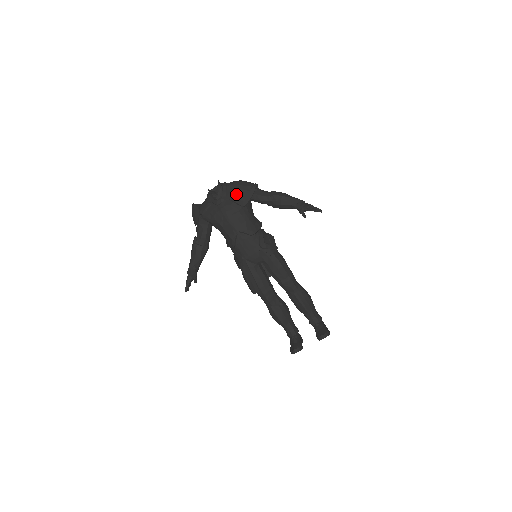
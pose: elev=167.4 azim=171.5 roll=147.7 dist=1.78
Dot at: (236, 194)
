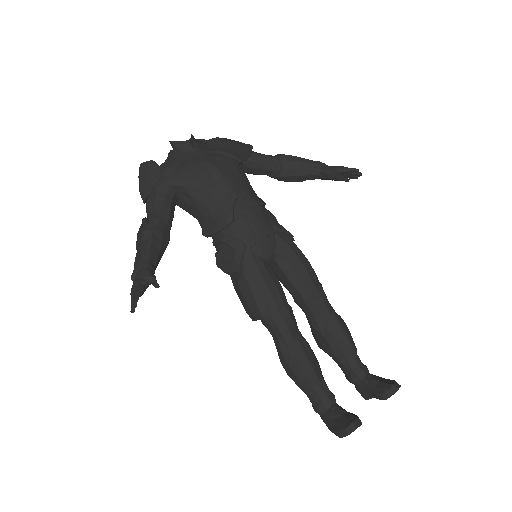
Dot at: (226, 146)
